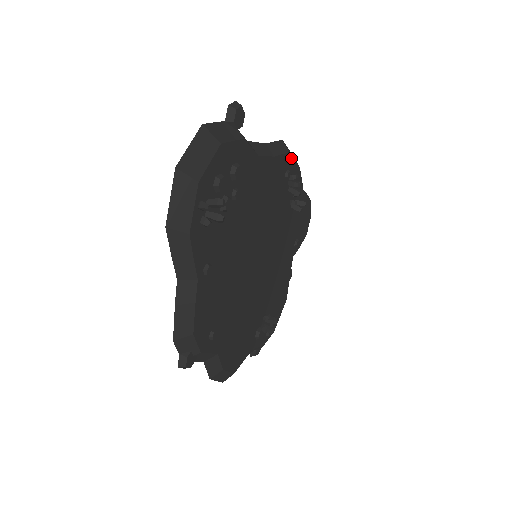
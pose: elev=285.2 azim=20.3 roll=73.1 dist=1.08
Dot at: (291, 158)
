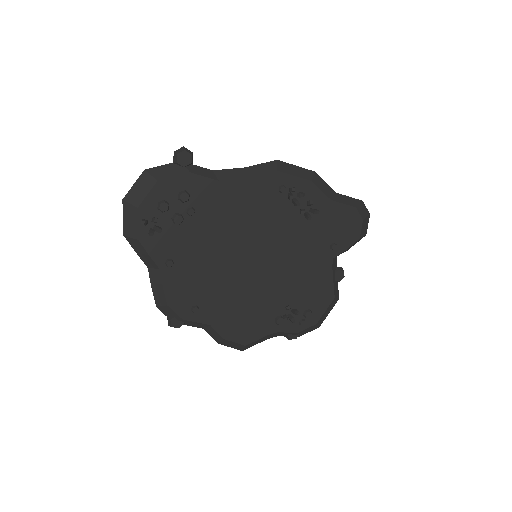
Dot at: (286, 174)
